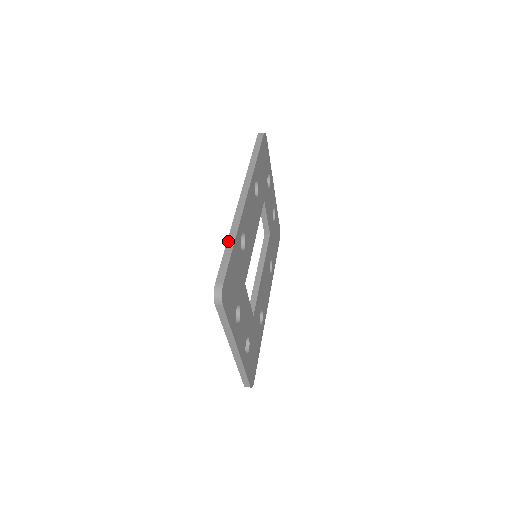
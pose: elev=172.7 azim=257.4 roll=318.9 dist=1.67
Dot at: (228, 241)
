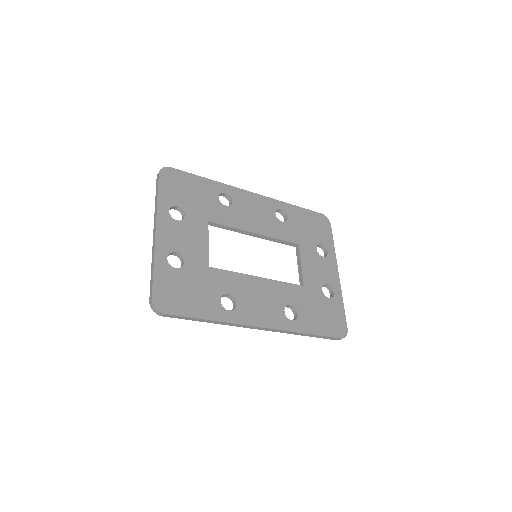
Dot at: occluded
